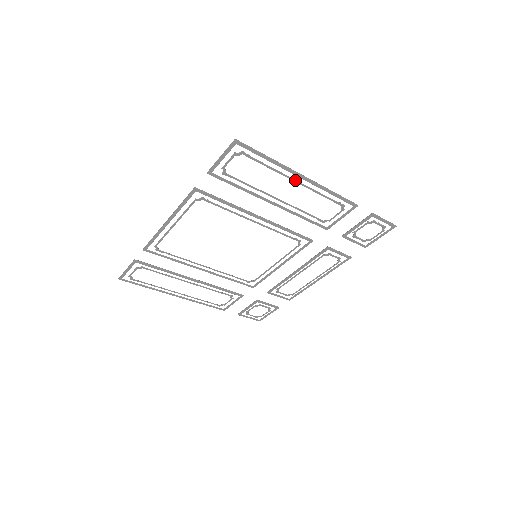
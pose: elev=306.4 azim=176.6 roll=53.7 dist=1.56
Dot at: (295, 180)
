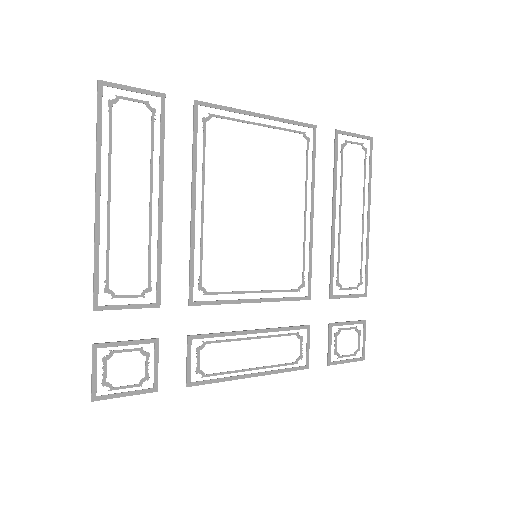
Dot at: occluded
